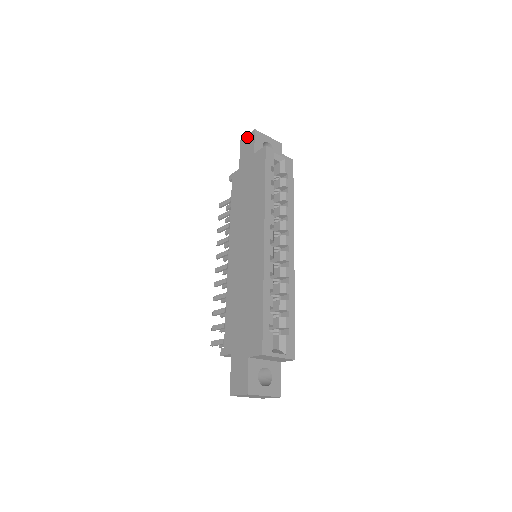
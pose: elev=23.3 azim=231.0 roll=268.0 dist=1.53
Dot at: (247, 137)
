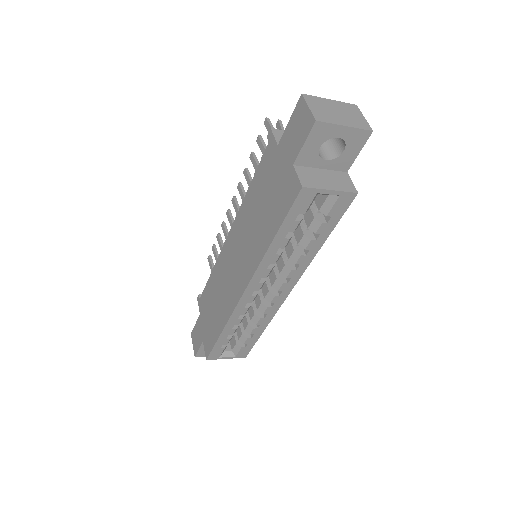
Dot at: (305, 111)
